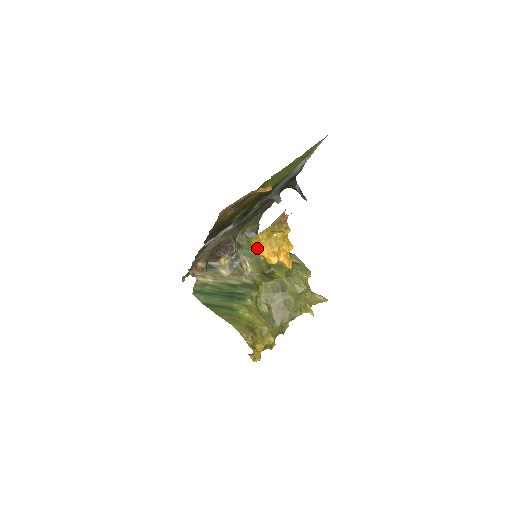
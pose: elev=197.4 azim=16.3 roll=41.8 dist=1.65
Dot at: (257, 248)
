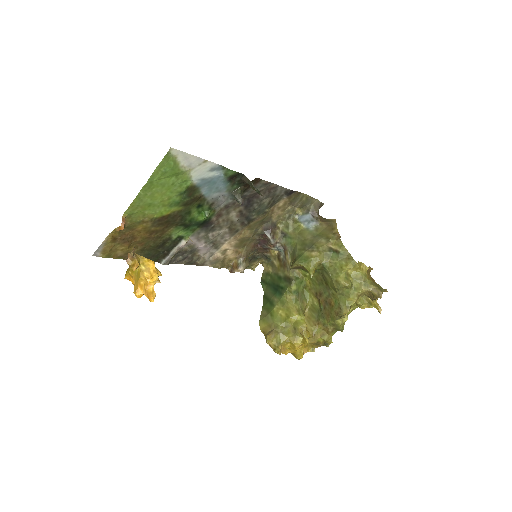
Dot at: (132, 282)
